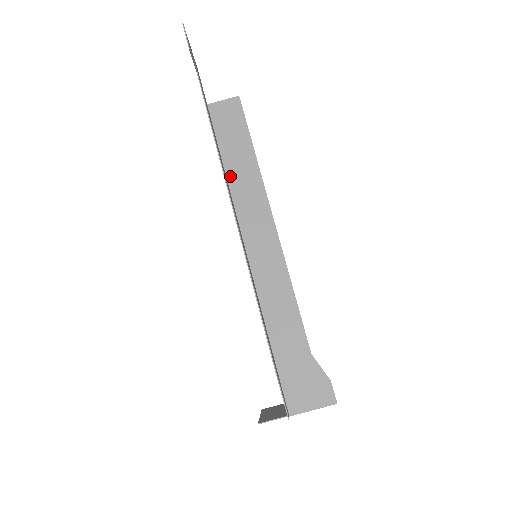
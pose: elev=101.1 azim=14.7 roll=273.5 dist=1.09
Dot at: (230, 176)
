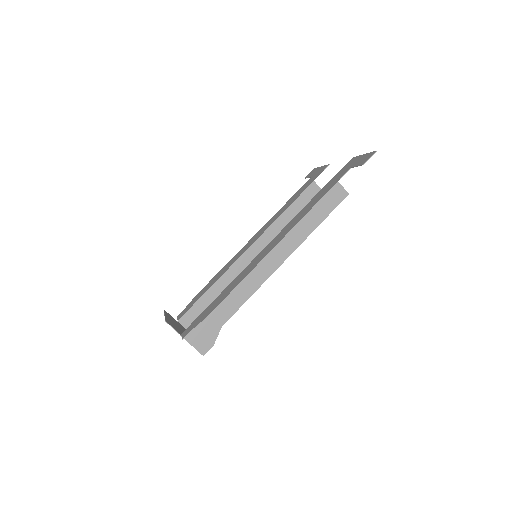
Dot at: occluded
